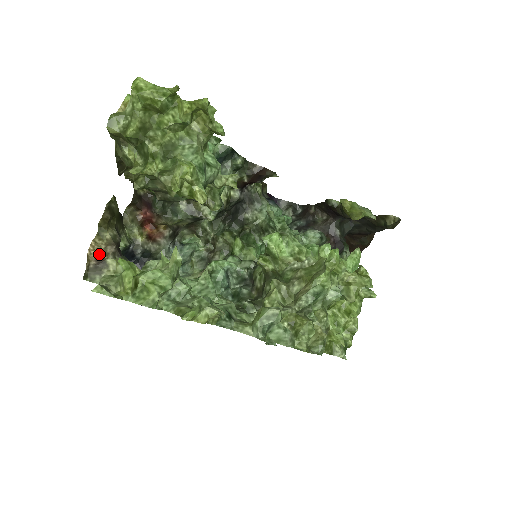
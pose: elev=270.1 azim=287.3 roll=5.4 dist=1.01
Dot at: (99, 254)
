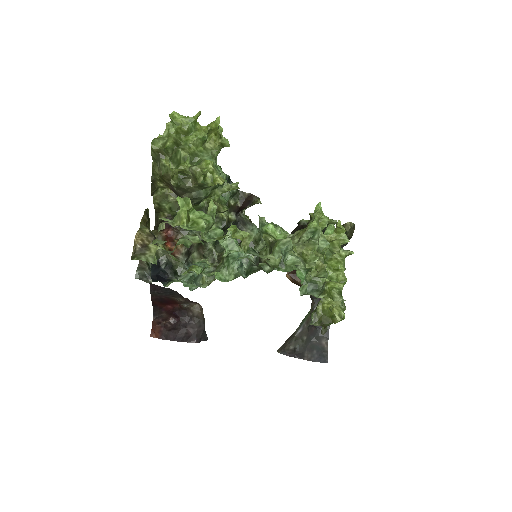
Dot at: (143, 240)
